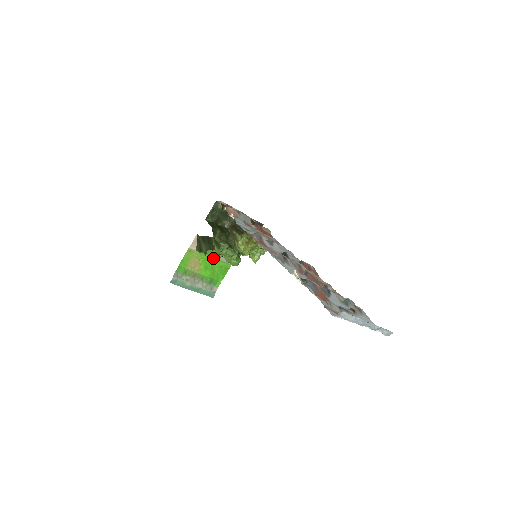
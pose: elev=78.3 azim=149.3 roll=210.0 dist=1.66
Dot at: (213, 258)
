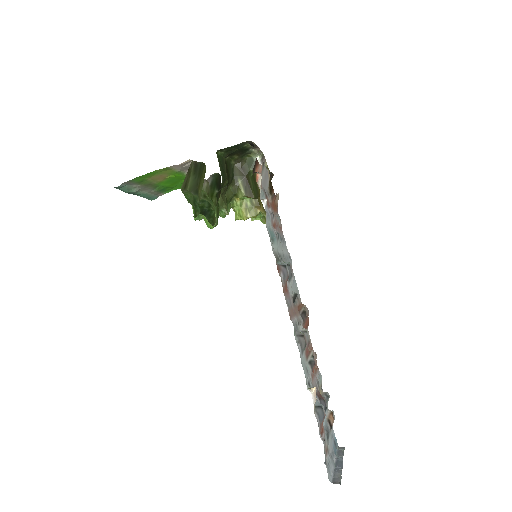
Dot at: (200, 219)
